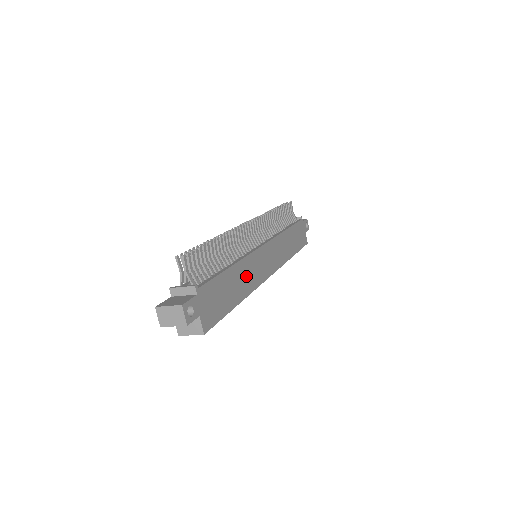
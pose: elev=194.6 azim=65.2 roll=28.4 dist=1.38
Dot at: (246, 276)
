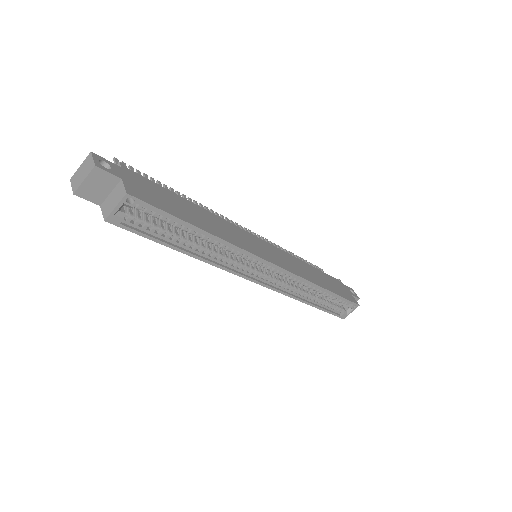
Dot at: (222, 228)
